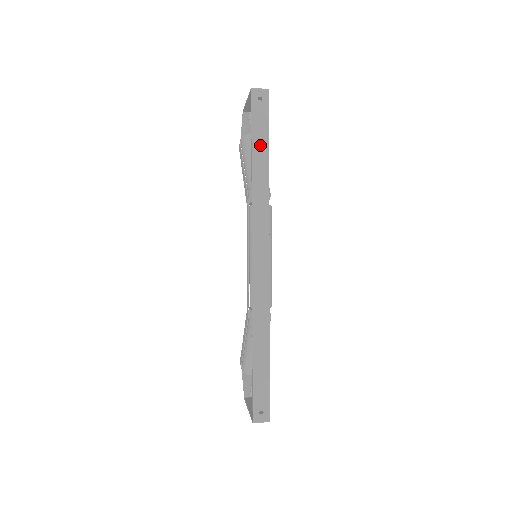
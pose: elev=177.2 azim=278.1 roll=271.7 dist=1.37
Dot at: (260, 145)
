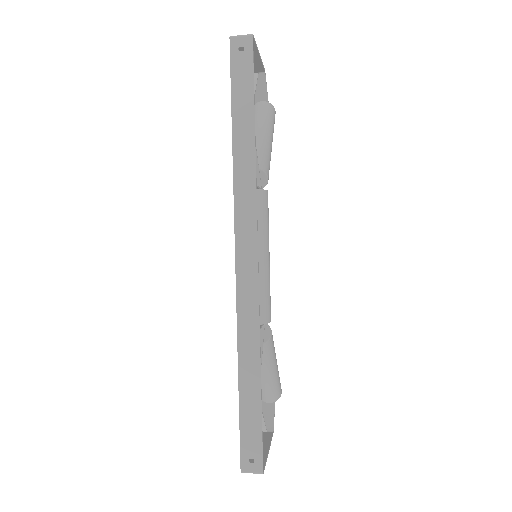
Dot at: (242, 110)
